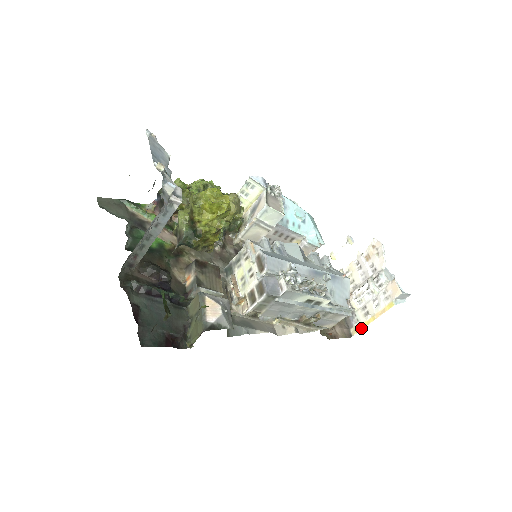
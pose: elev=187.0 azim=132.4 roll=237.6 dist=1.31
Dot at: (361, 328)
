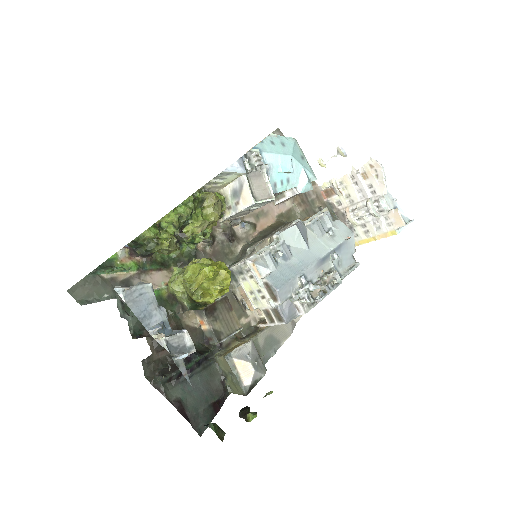
Dot at: (361, 243)
